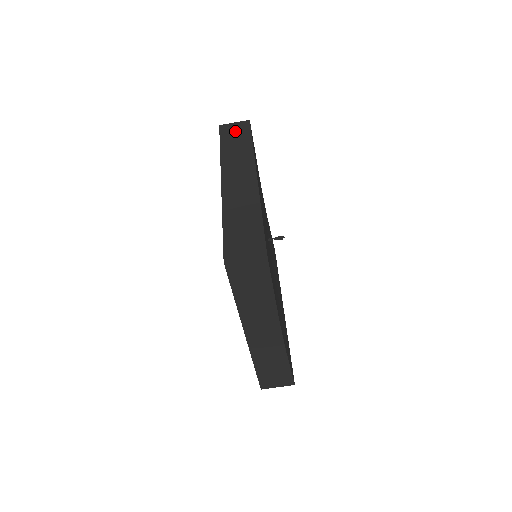
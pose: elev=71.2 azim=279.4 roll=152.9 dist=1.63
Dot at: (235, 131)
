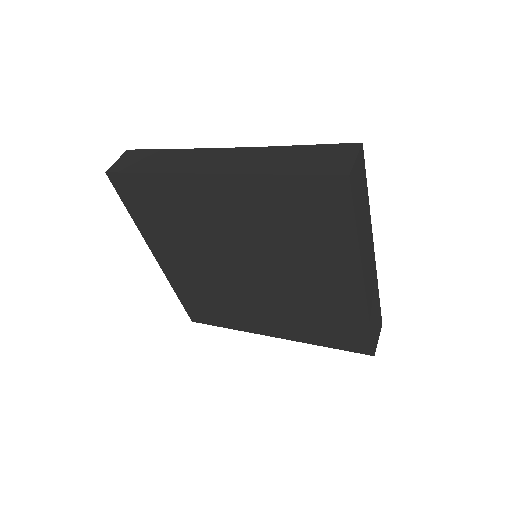
Dot at: occluded
